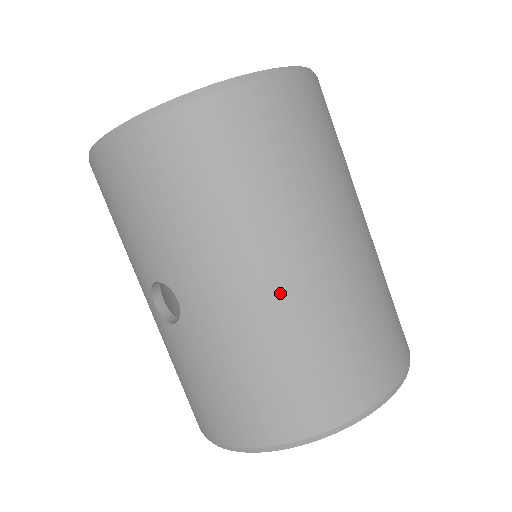
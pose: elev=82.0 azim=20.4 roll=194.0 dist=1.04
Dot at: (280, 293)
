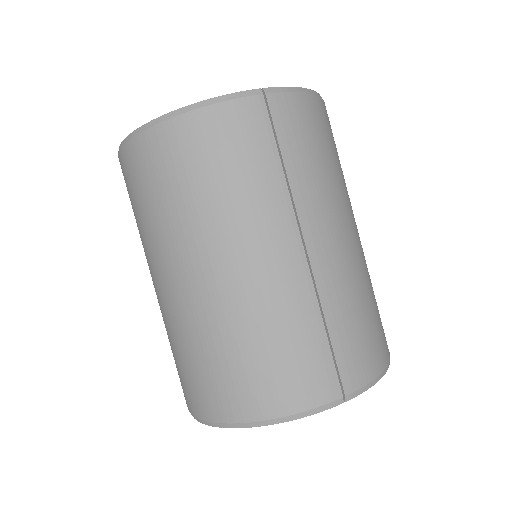
Dot at: (176, 300)
